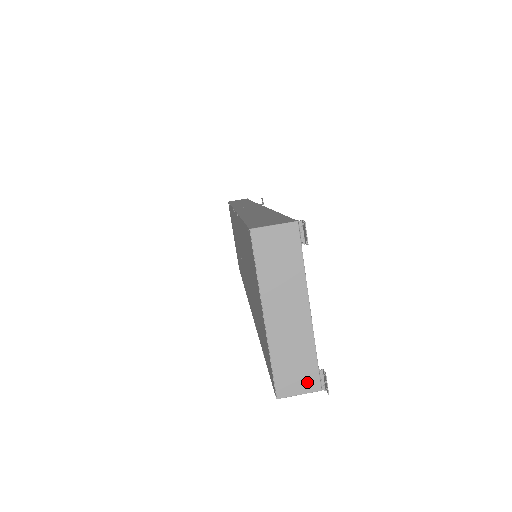
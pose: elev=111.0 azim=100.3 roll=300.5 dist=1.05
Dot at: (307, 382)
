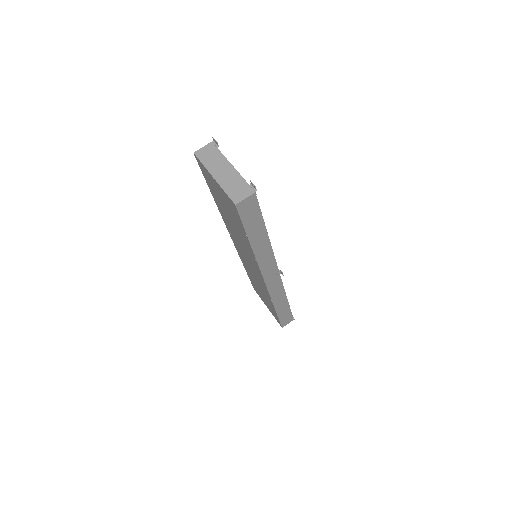
Dot at: (246, 192)
